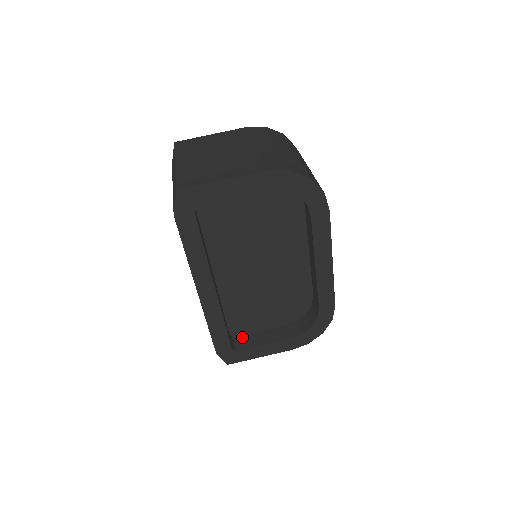
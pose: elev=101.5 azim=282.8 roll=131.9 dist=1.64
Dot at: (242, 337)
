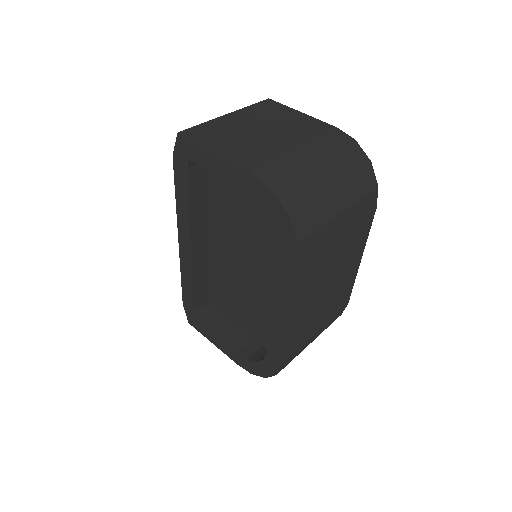
Dot at: (216, 314)
